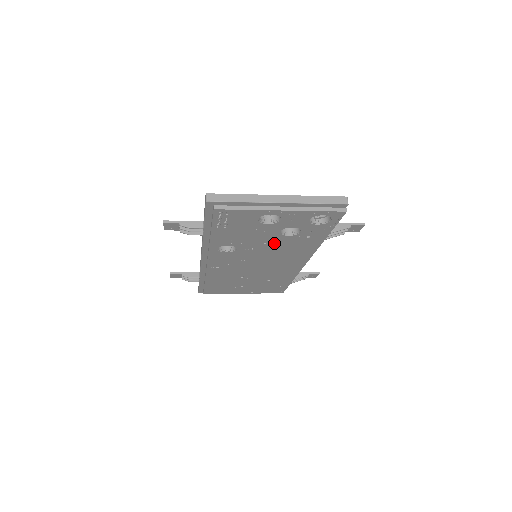
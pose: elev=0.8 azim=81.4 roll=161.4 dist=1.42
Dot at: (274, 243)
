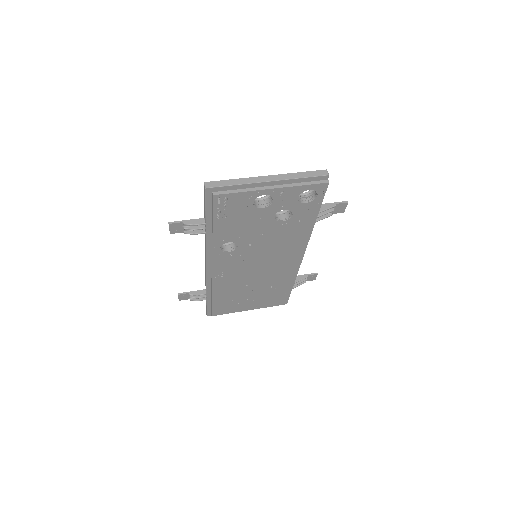
Dot at: (270, 233)
